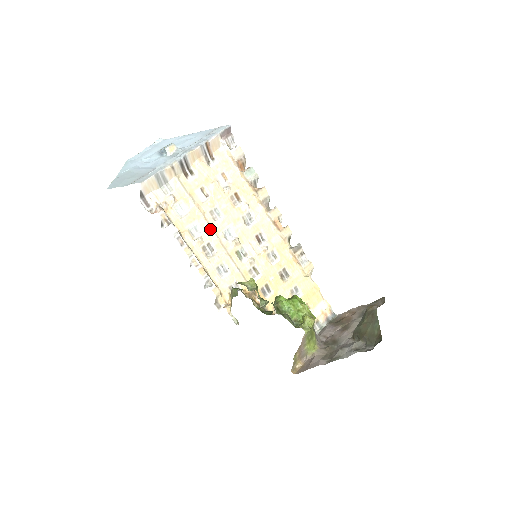
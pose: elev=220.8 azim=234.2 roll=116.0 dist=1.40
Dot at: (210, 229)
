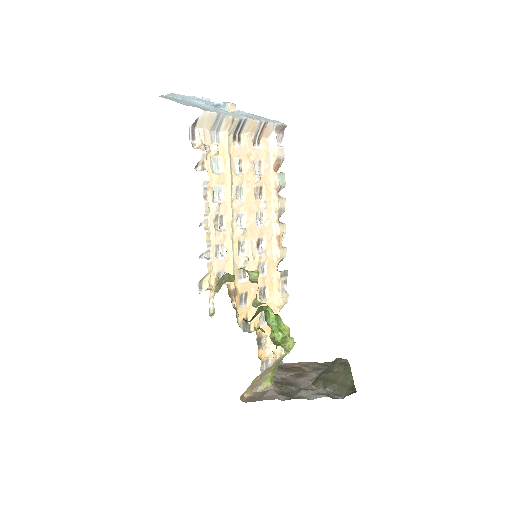
Dot at: (230, 203)
